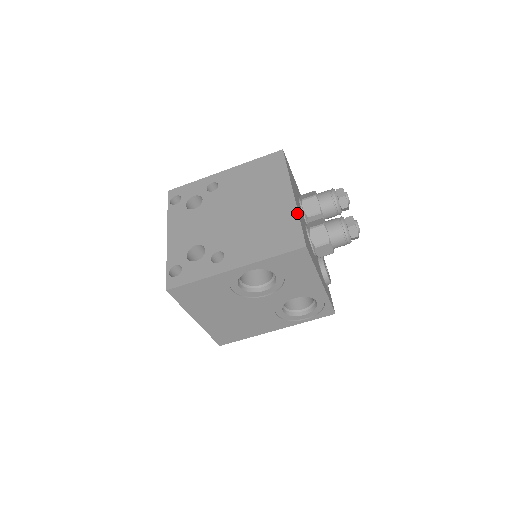
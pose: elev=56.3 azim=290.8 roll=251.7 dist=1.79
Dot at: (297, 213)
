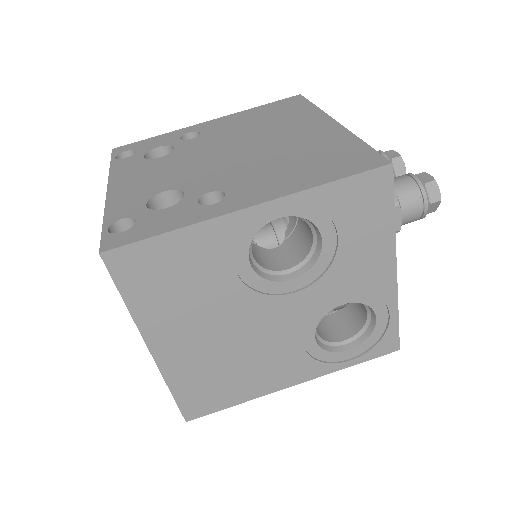
Dot at: (354, 135)
